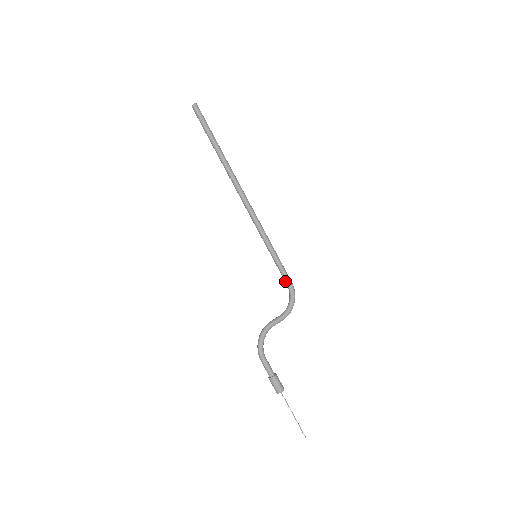
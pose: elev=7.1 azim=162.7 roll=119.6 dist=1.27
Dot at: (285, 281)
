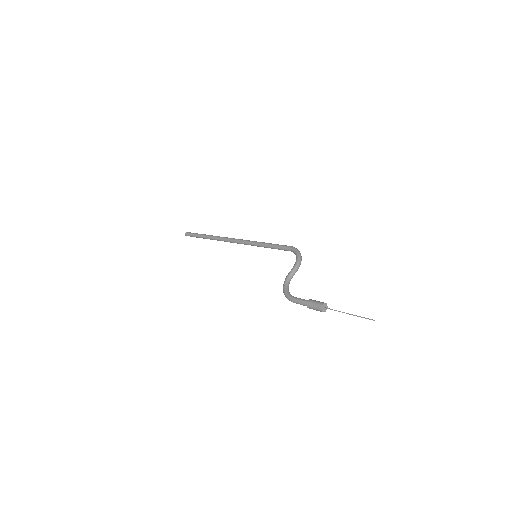
Dot at: (285, 250)
